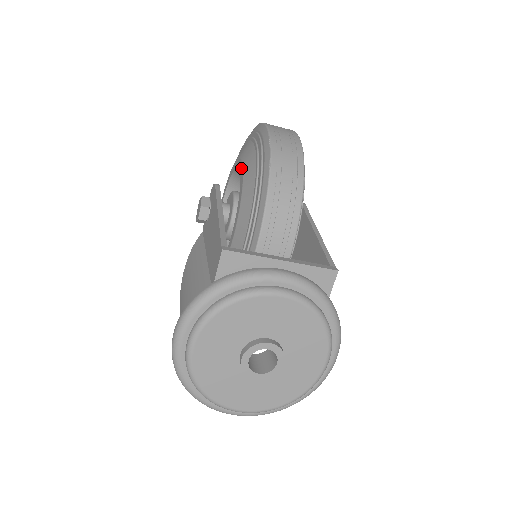
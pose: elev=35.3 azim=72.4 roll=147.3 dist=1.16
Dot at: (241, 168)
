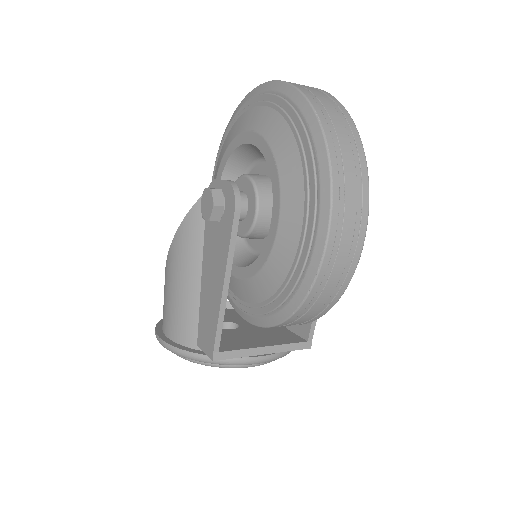
Dot at: (273, 234)
